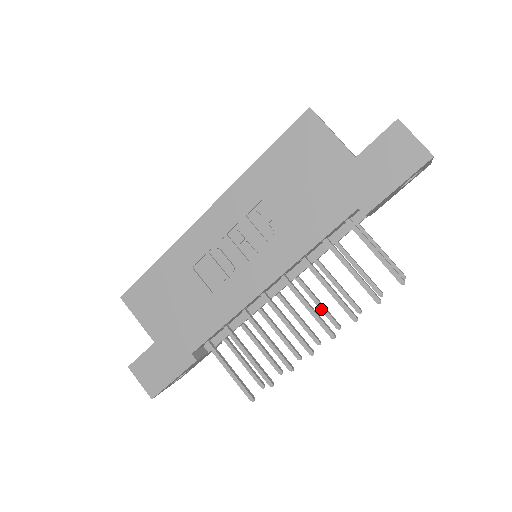
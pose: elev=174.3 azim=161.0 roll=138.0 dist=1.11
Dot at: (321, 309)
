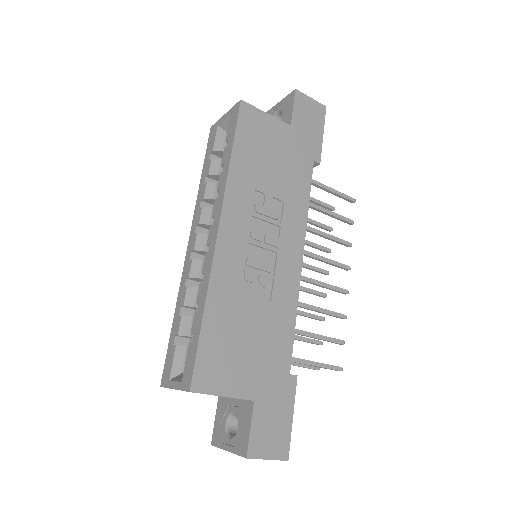
Dot at: (311, 268)
